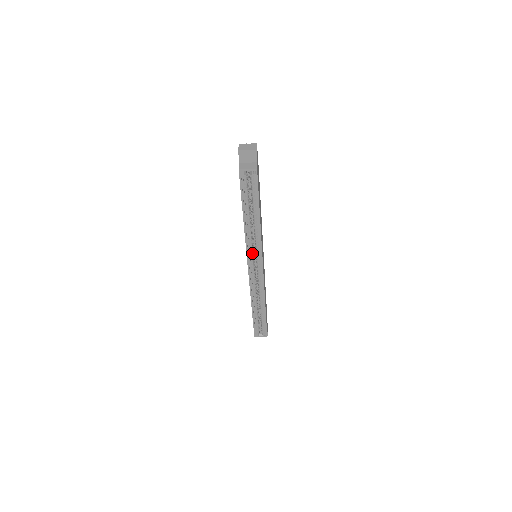
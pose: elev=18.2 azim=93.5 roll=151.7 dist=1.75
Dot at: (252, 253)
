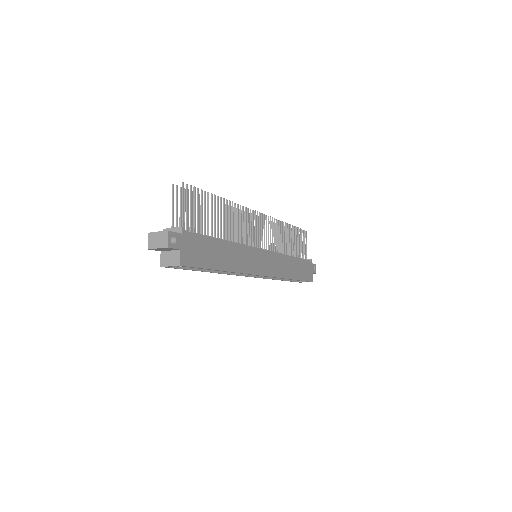
Dot at: occluded
